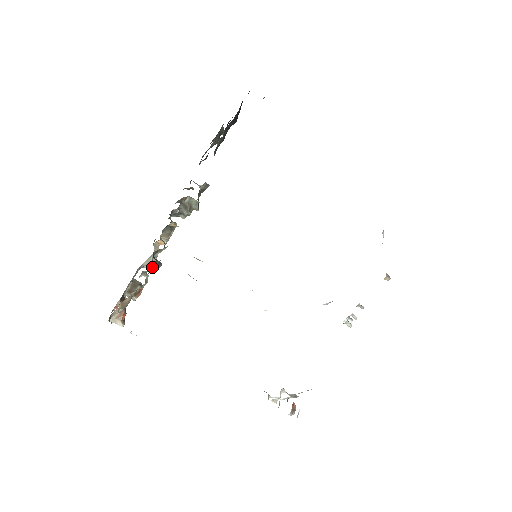
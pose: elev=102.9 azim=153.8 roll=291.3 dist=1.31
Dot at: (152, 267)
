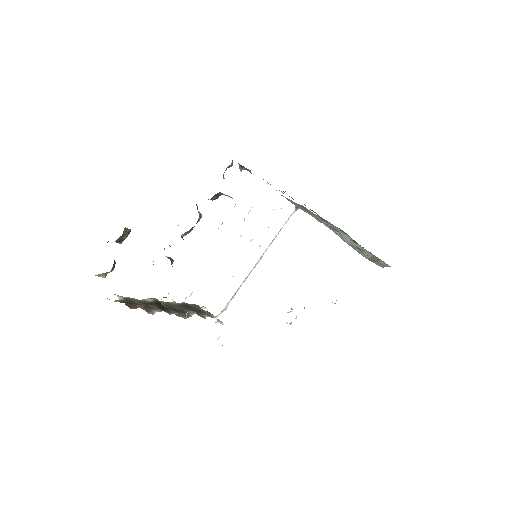
Dot at: occluded
